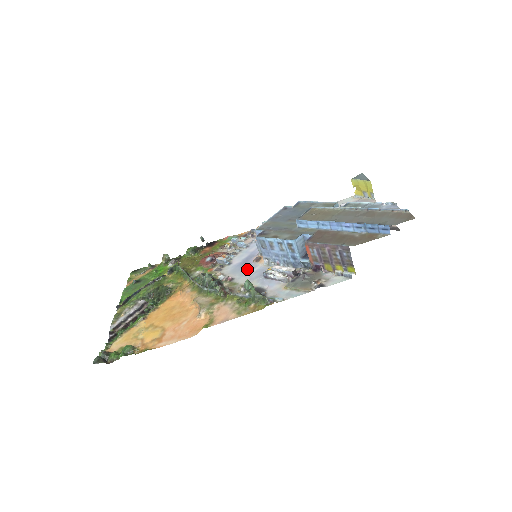
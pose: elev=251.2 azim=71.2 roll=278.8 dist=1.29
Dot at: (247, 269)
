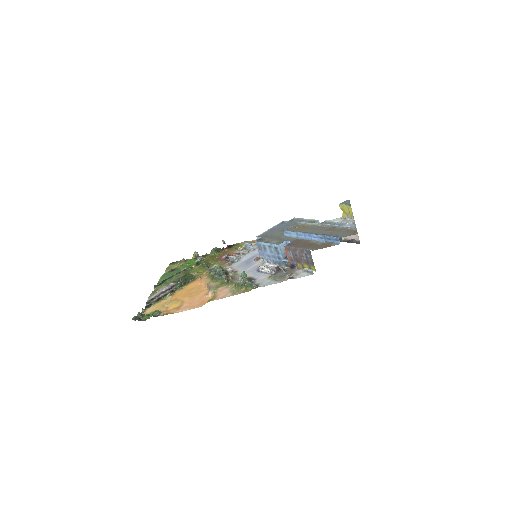
Dot at: (248, 265)
